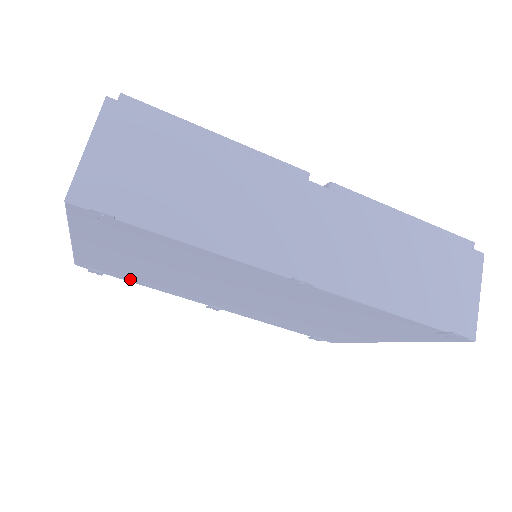
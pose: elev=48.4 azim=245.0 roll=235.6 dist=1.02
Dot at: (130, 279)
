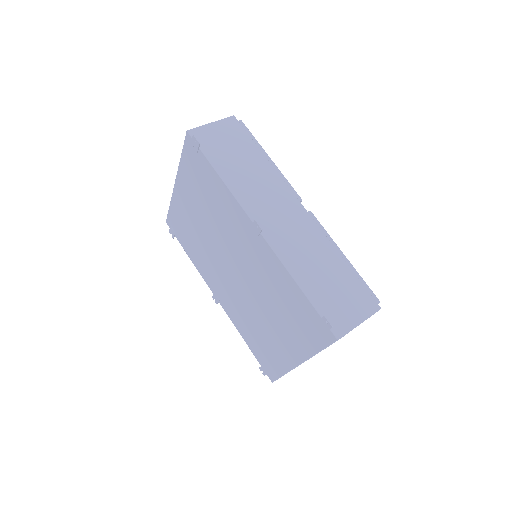
Dot at: (185, 244)
